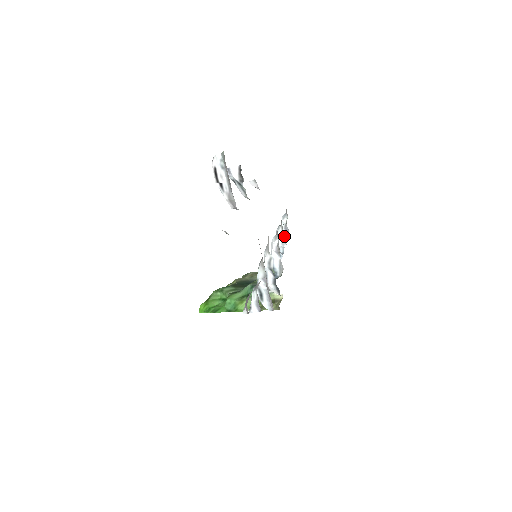
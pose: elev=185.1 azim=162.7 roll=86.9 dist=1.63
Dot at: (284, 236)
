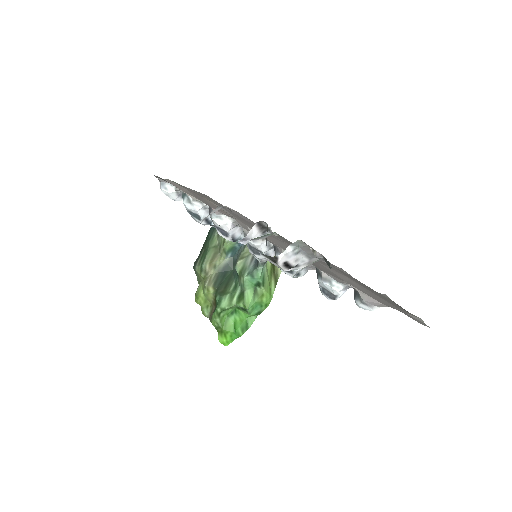
Dot at: (207, 205)
